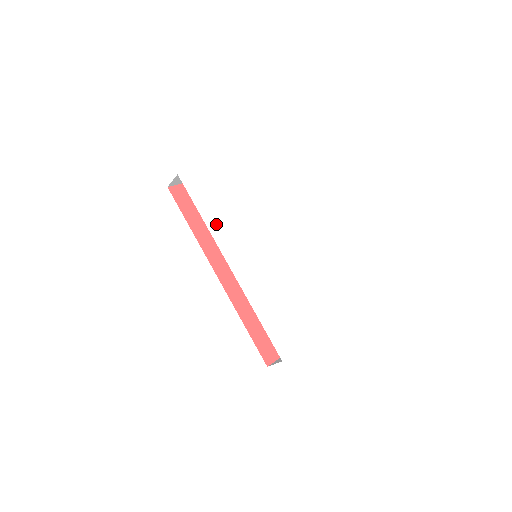
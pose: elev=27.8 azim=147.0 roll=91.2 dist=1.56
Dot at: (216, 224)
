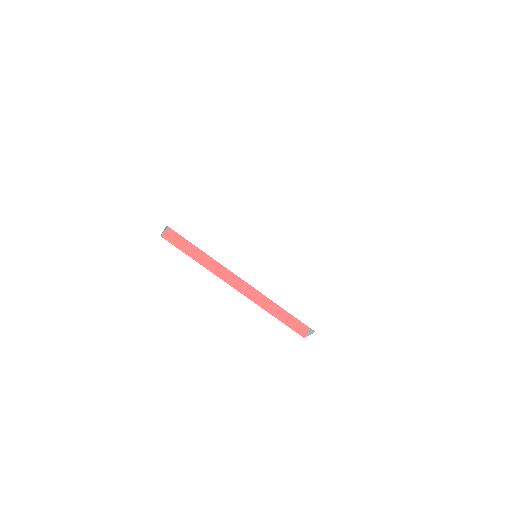
Dot at: (217, 251)
